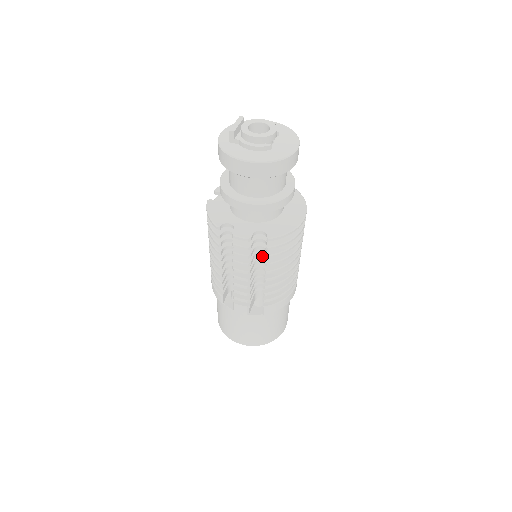
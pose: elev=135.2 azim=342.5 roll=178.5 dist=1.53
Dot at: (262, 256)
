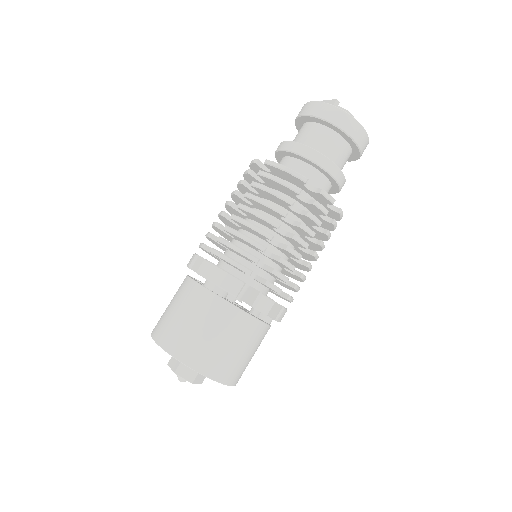
Dot at: (307, 238)
